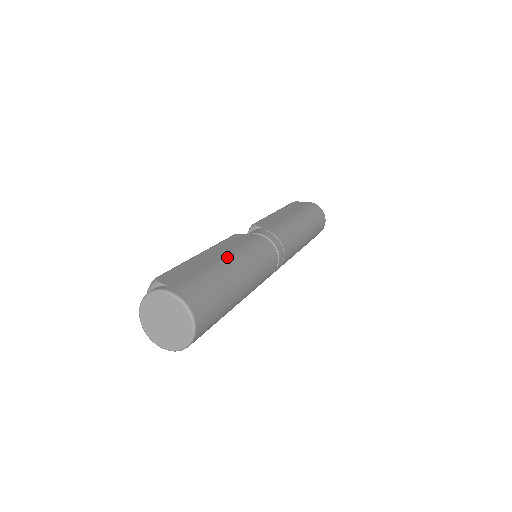
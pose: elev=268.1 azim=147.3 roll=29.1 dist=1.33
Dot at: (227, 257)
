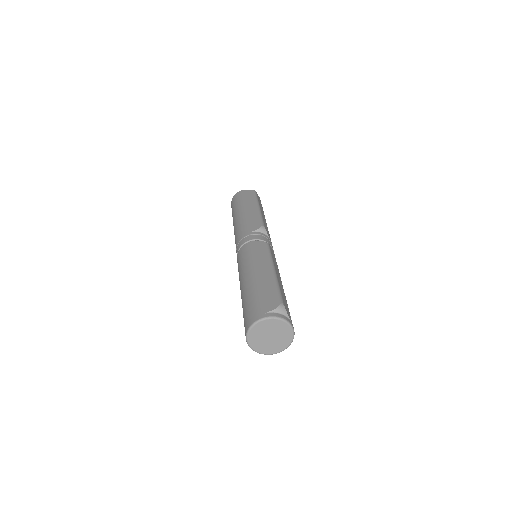
Dot at: occluded
